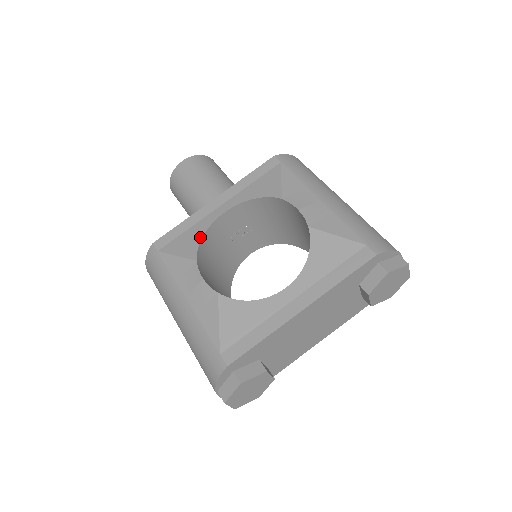
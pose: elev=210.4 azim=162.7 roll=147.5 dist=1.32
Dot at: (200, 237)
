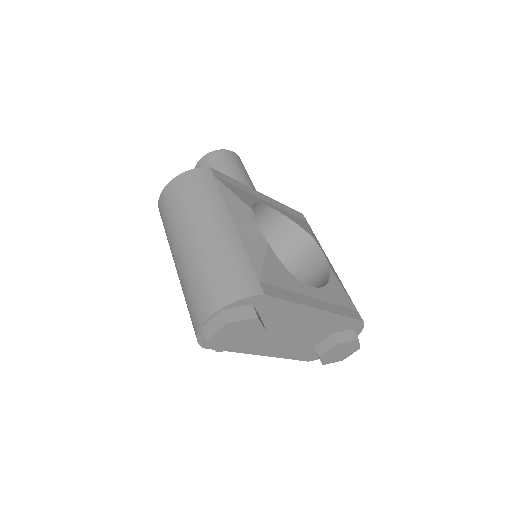
Dot at: (253, 201)
